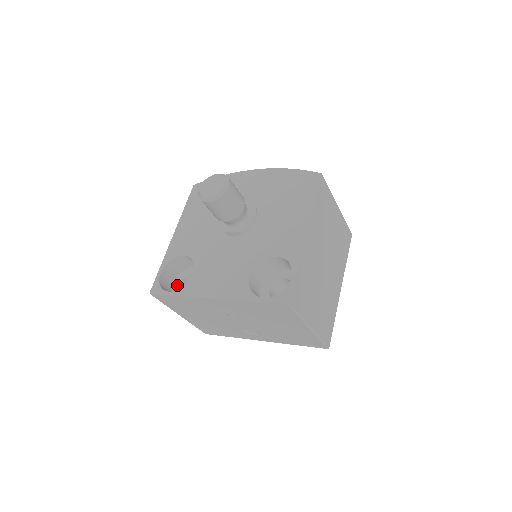
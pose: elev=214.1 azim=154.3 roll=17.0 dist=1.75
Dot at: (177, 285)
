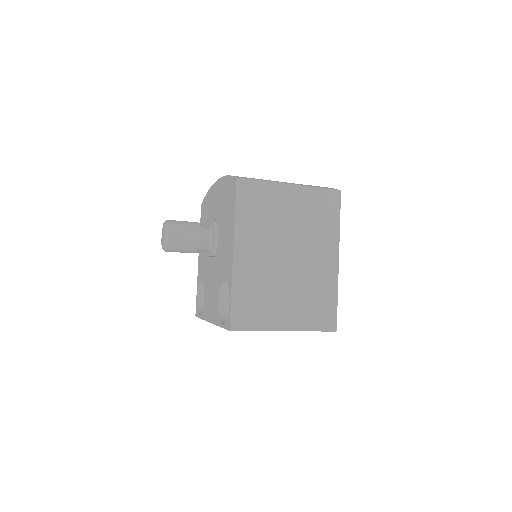
Dot at: occluded
